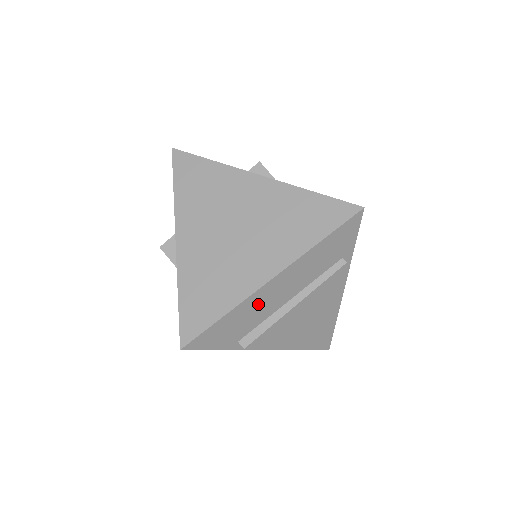
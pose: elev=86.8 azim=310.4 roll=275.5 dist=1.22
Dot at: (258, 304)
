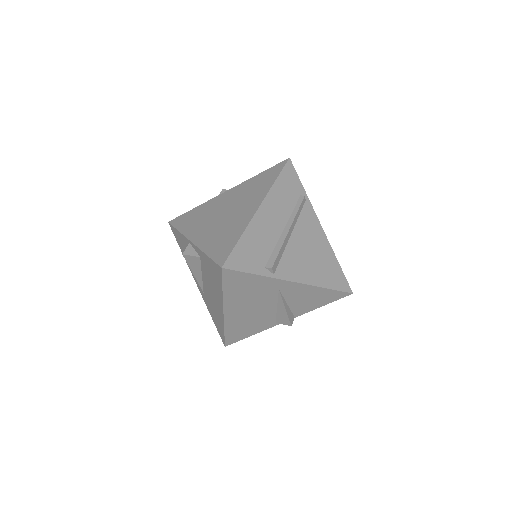
Dot at: (261, 230)
